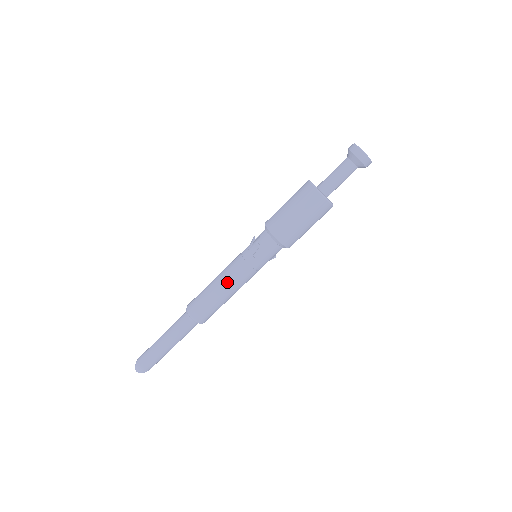
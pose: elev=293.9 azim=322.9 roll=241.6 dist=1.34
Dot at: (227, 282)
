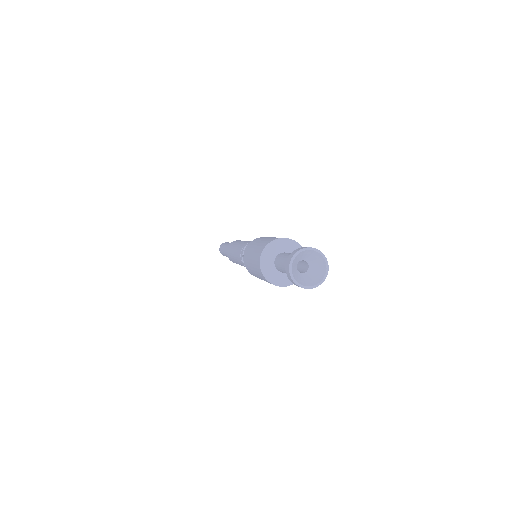
Dot at: (237, 261)
